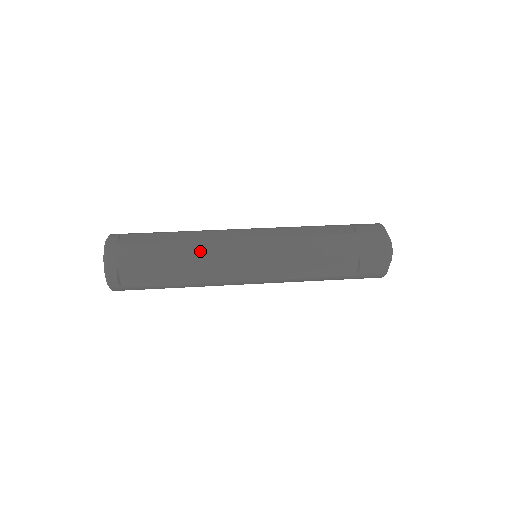
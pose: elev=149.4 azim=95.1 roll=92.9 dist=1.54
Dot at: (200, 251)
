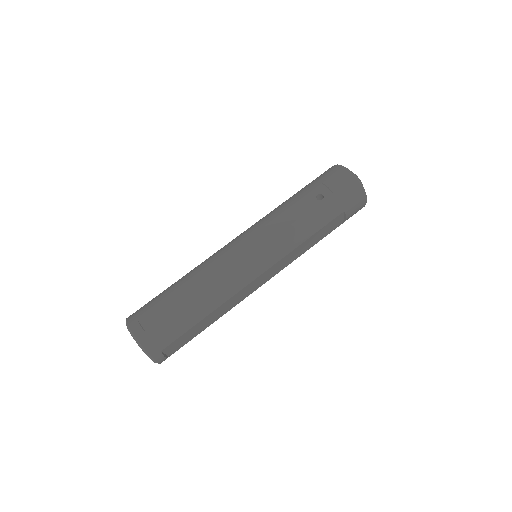
Dot at: (220, 293)
